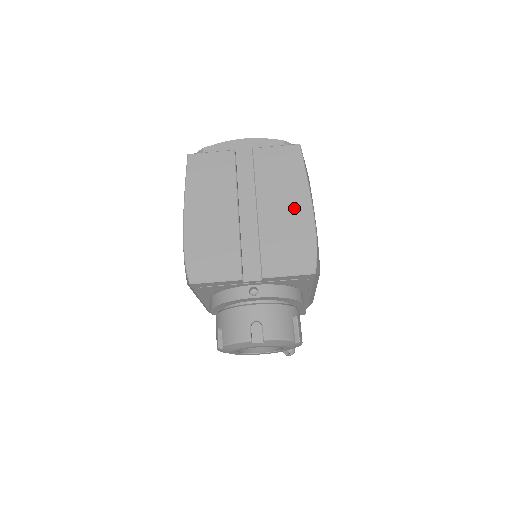
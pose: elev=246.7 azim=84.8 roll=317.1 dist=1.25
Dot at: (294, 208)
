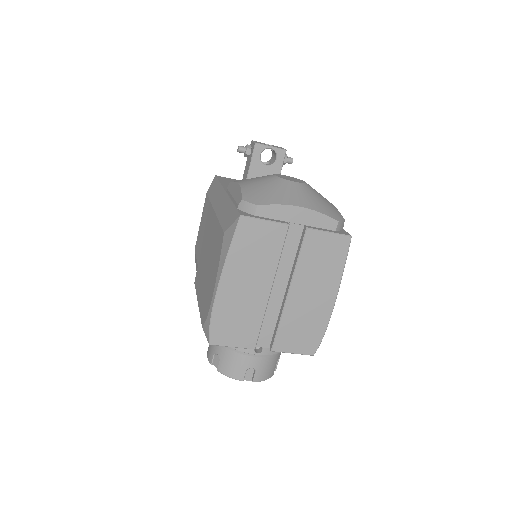
Dot at: (320, 299)
